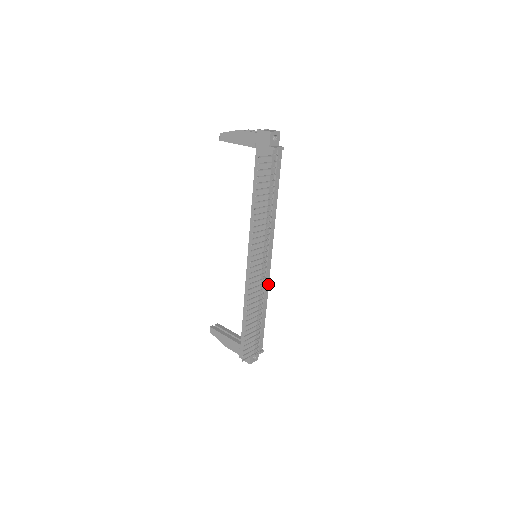
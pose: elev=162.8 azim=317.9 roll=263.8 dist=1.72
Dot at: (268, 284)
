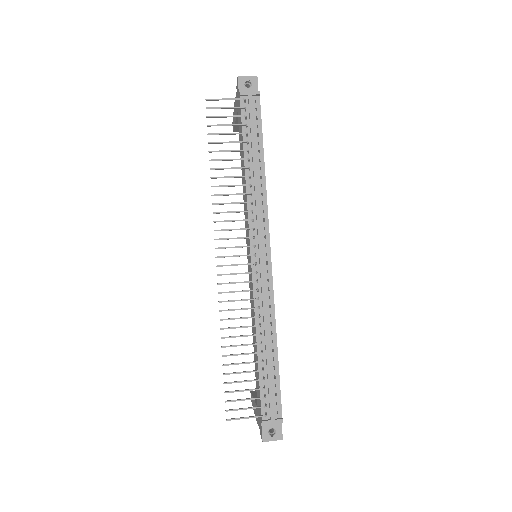
Dot at: (273, 297)
